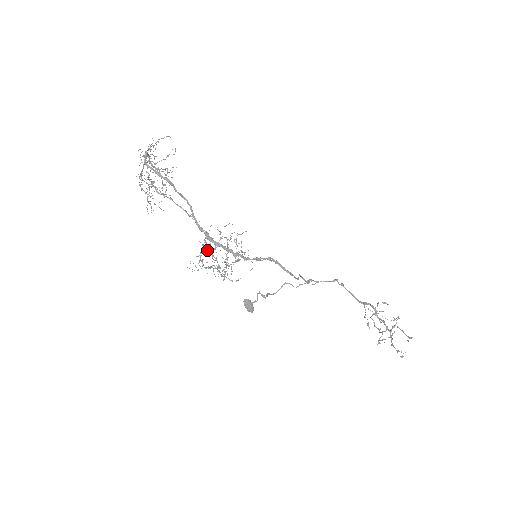
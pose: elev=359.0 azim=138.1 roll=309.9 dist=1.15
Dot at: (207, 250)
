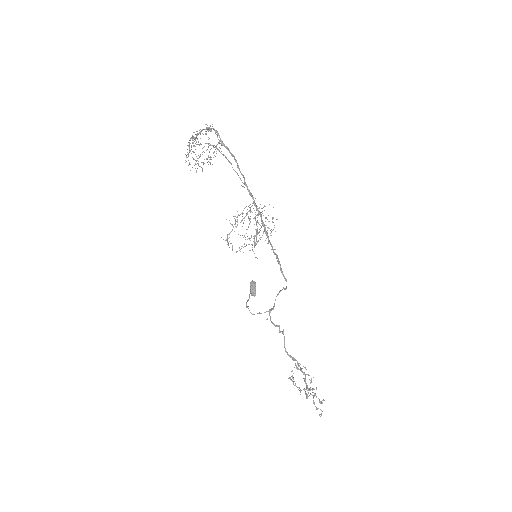
Dot at: (236, 221)
